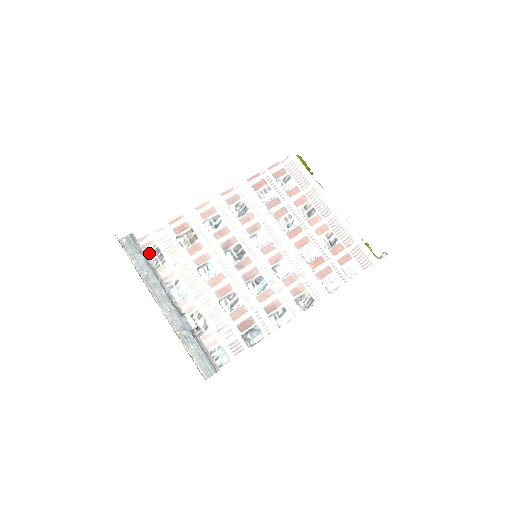
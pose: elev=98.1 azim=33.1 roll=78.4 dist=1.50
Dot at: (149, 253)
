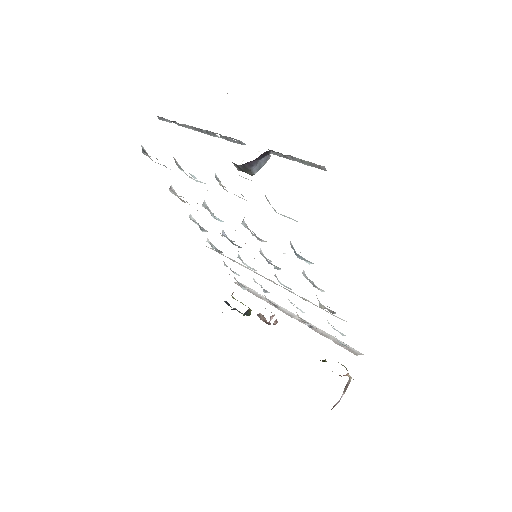
Dot at: (148, 155)
